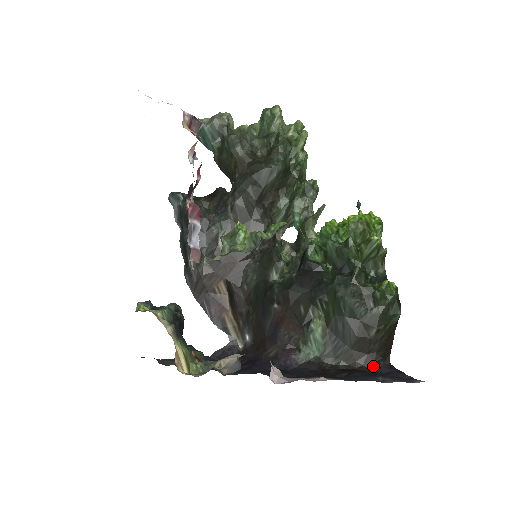
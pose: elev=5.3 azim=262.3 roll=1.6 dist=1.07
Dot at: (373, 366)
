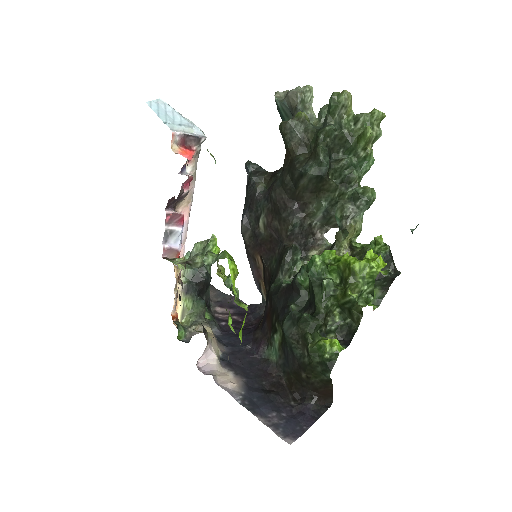
Dot at: (303, 398)
